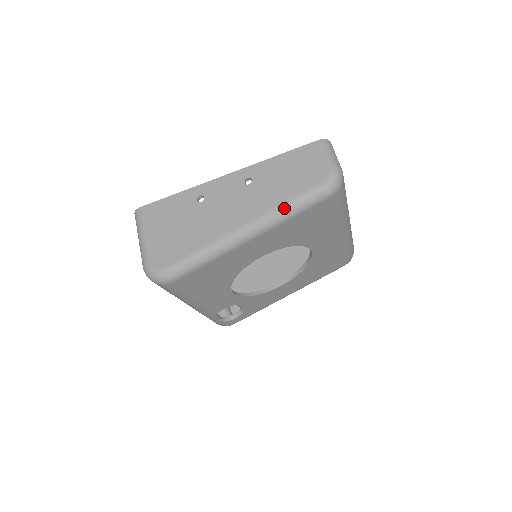
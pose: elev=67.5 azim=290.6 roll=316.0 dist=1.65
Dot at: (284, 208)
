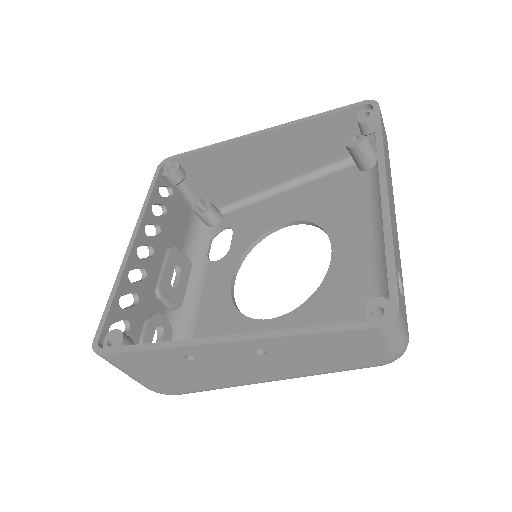
Dot at: occluded
